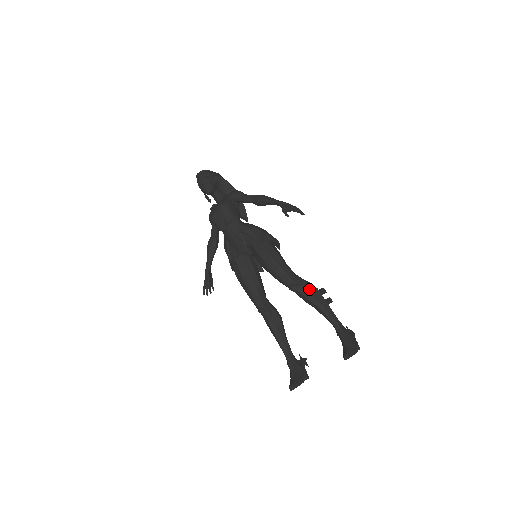
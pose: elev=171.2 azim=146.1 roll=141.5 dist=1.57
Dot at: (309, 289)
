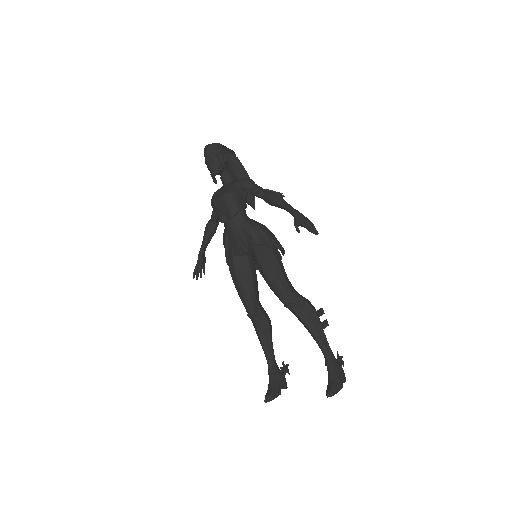
Dot at: (306, 310)
